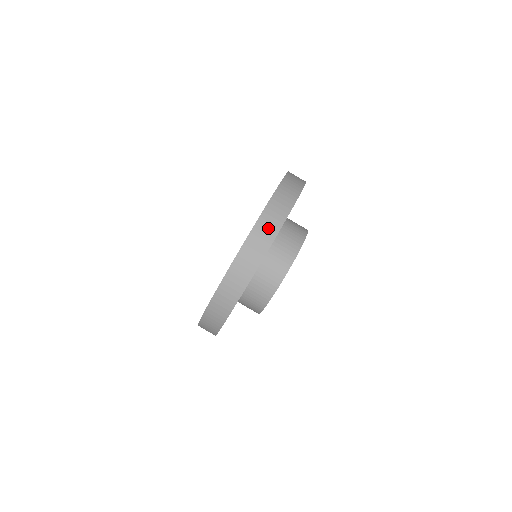
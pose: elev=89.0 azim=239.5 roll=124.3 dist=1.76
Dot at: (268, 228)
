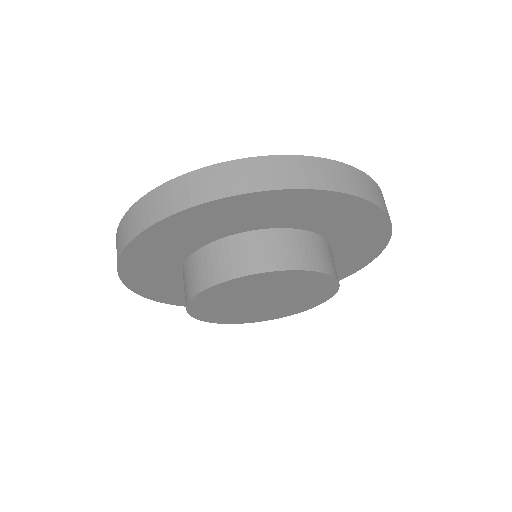
Dot at: (143, 215)
